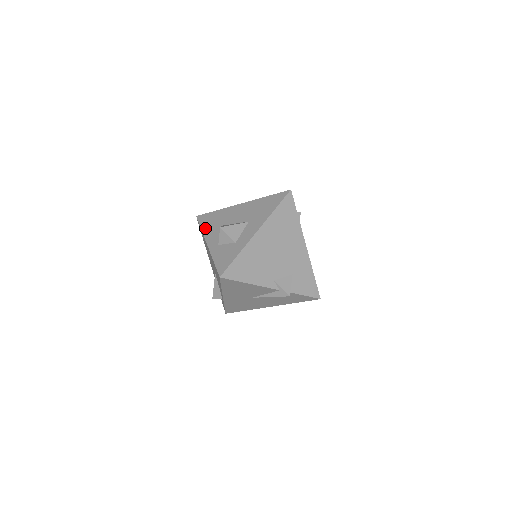
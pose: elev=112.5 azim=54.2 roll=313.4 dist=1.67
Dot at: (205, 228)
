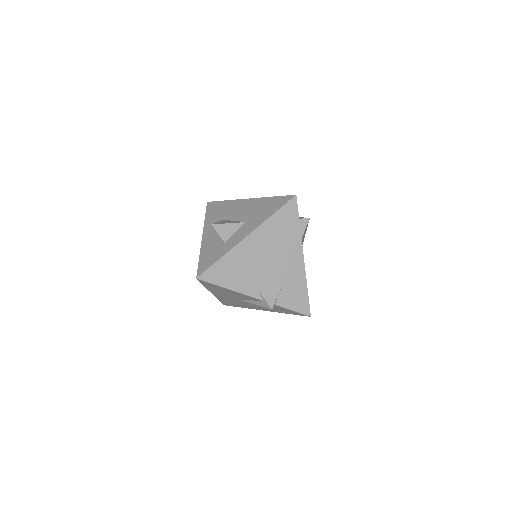
Dot at: (208, 218)
